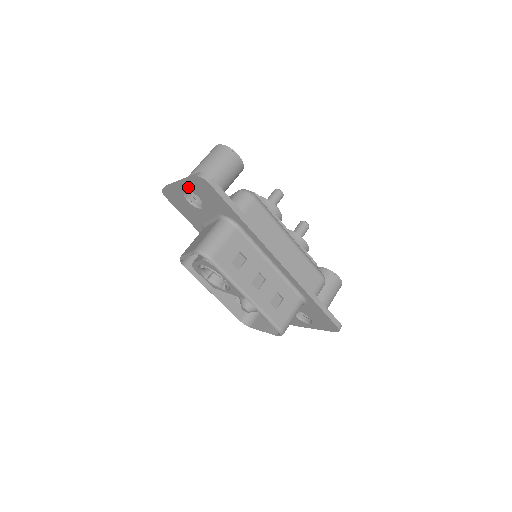
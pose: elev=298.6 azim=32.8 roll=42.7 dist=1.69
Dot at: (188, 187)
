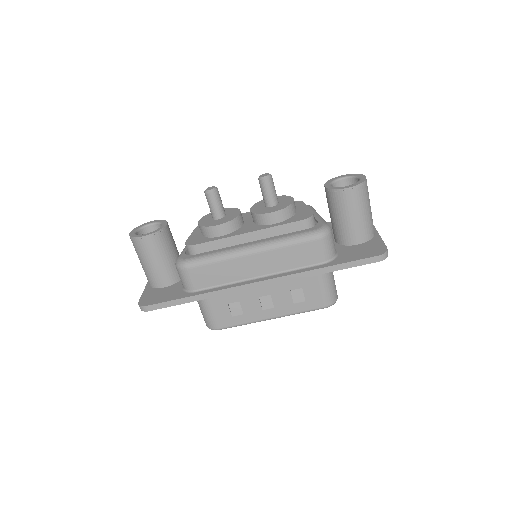
Dot at: occluded
